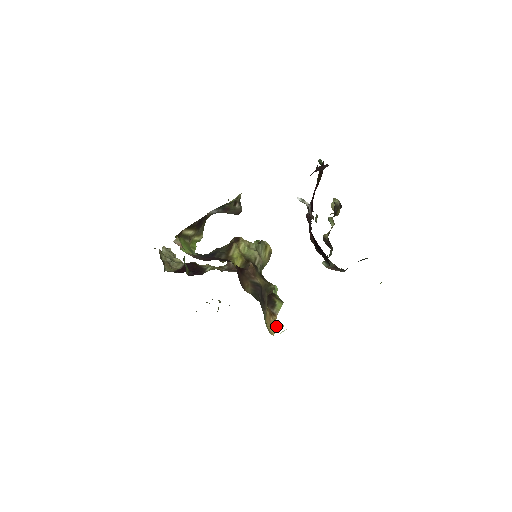
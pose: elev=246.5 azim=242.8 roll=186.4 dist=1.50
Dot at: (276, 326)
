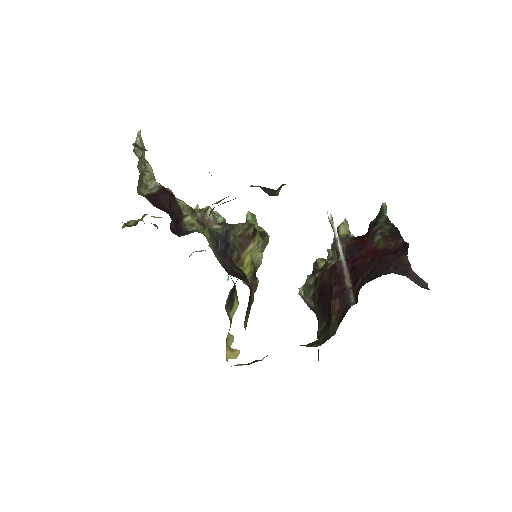
Dot at: occluded
